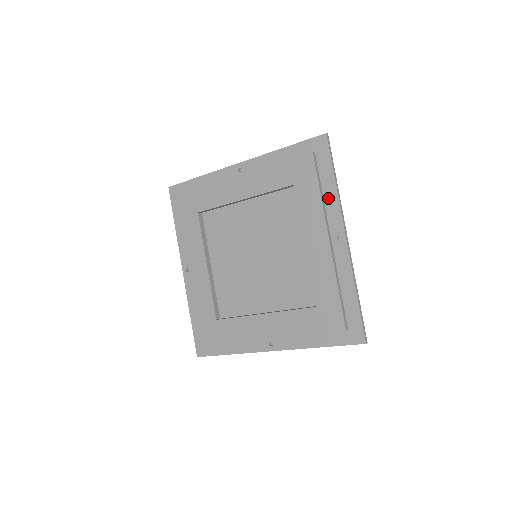
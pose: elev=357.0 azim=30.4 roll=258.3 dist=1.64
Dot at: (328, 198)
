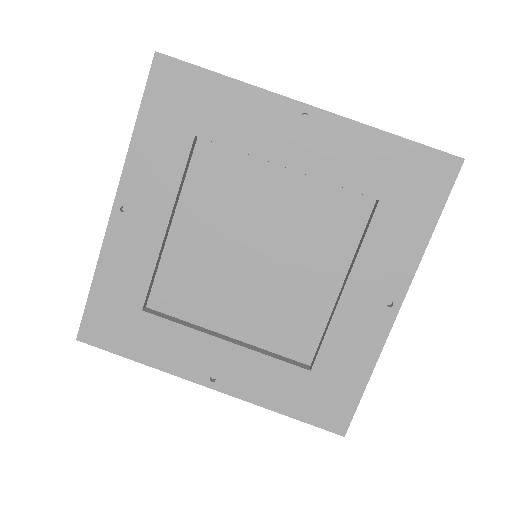
Dot at: (242, 100)
